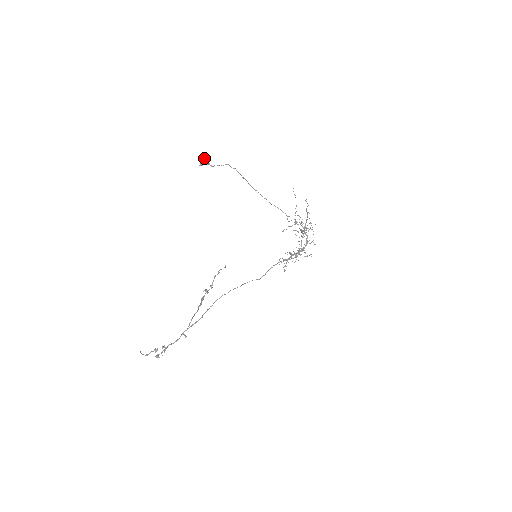
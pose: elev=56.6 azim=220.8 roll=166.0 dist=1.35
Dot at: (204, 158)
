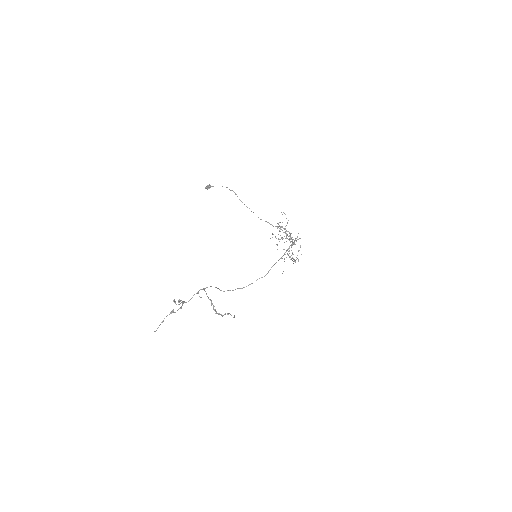
Dot at: (208, 186)
